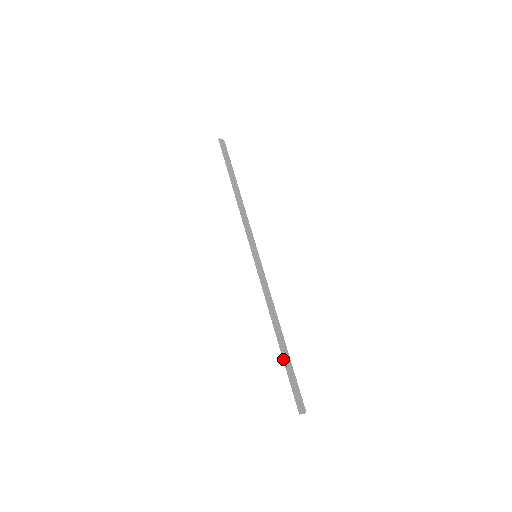
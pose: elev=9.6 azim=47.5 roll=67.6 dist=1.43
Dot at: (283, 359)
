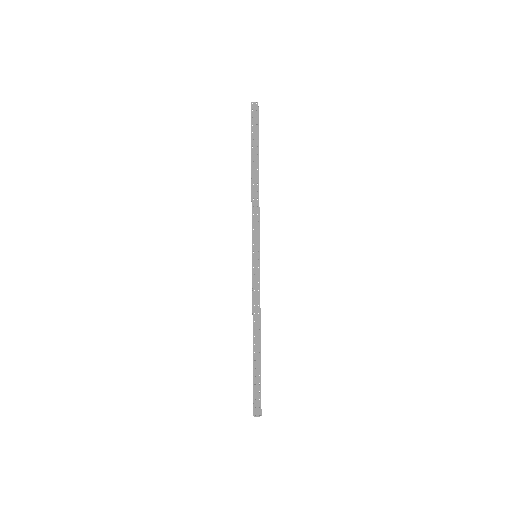
Dot at: (253, 365)
